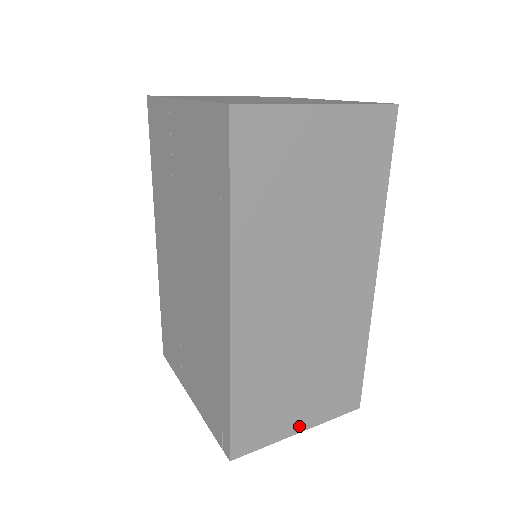
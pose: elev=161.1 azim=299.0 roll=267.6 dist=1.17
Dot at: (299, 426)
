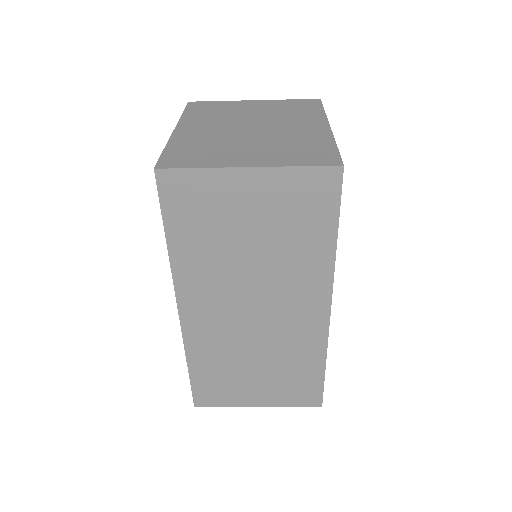
Dot at: (256, 402)
